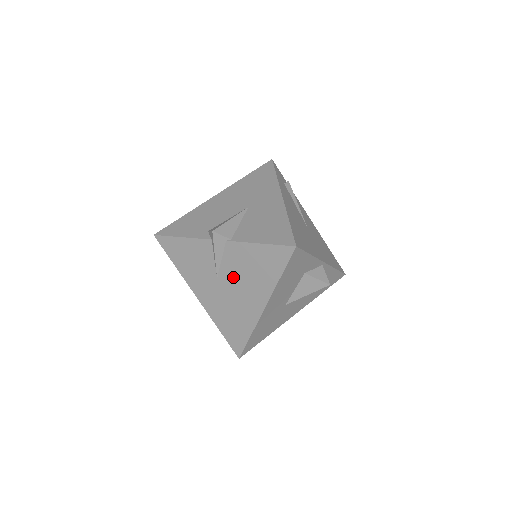
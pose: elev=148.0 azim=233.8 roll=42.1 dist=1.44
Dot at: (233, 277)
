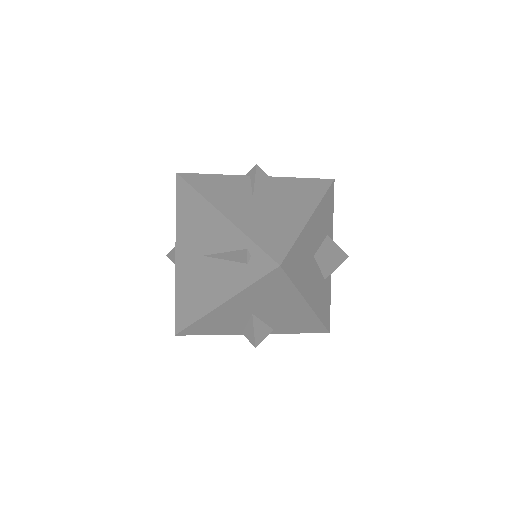
Dot at: (273, 196)
